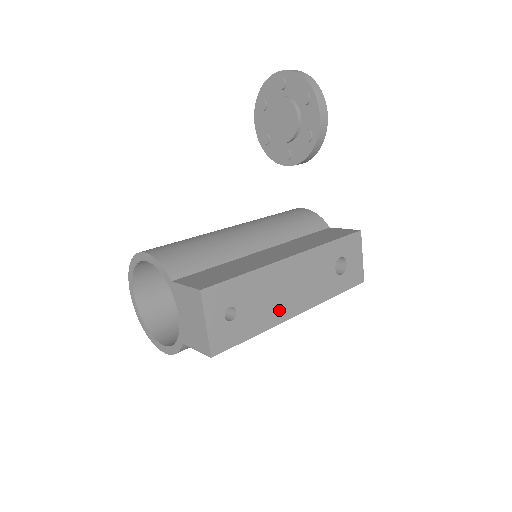
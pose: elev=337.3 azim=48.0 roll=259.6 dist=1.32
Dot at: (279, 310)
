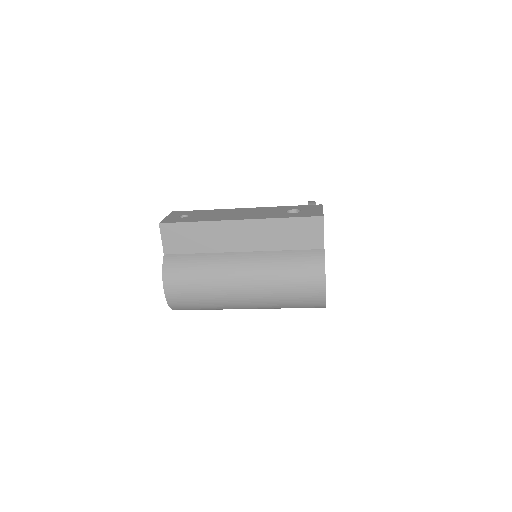
Dot at: (222, 218)
